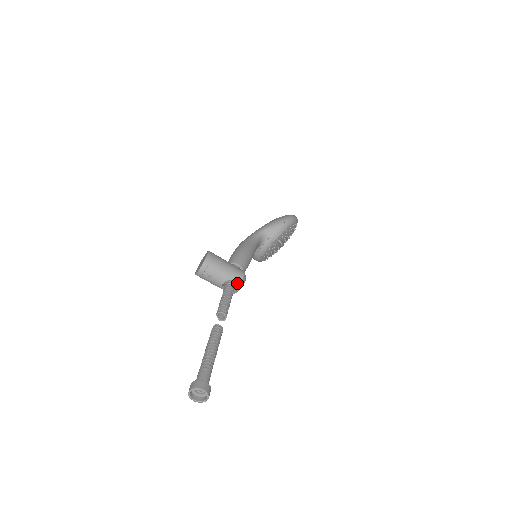
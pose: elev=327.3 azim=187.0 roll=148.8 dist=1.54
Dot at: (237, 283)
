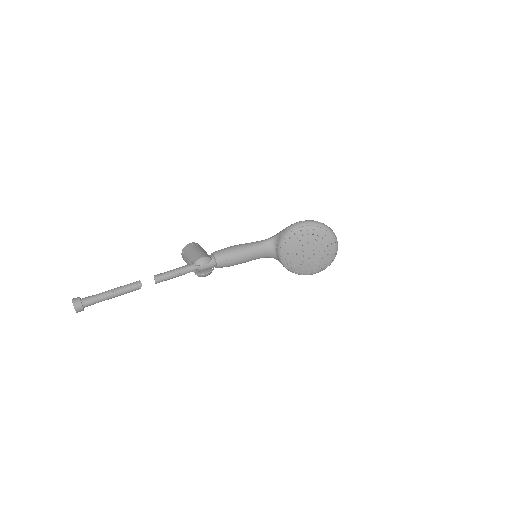
Dot at: (193, 264)
